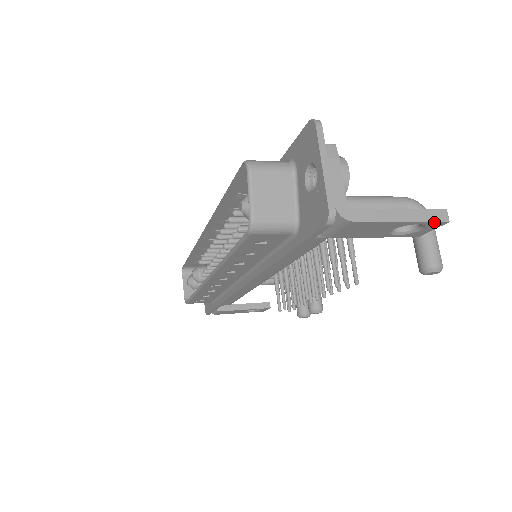
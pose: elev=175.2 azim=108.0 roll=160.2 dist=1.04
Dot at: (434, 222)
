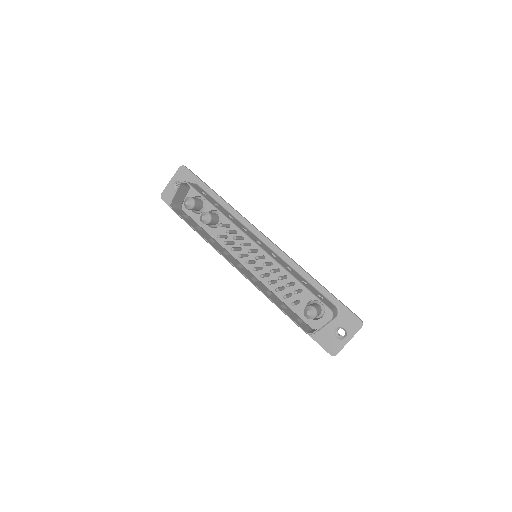
Dot at: occluded
